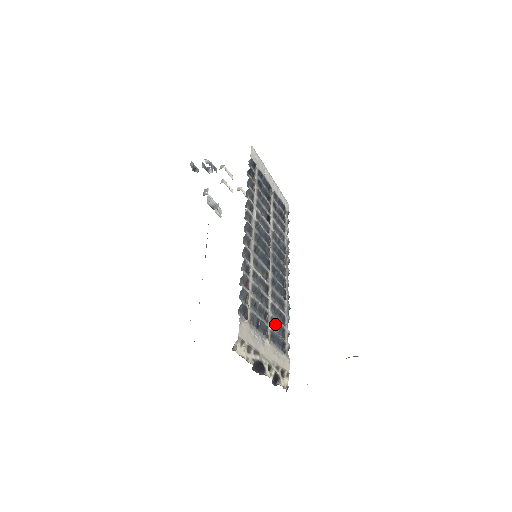
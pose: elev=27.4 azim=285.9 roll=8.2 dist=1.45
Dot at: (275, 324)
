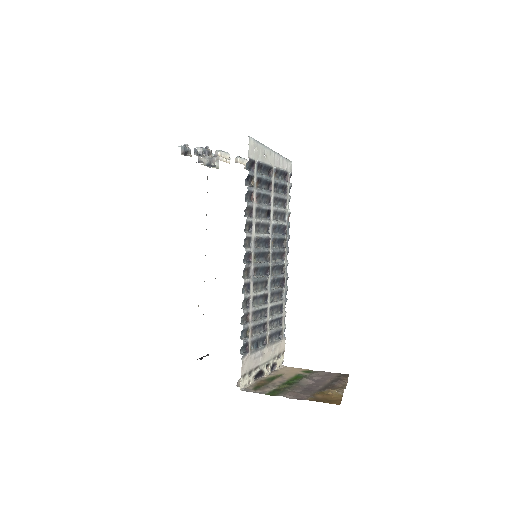
Dot at: (273, 321)
